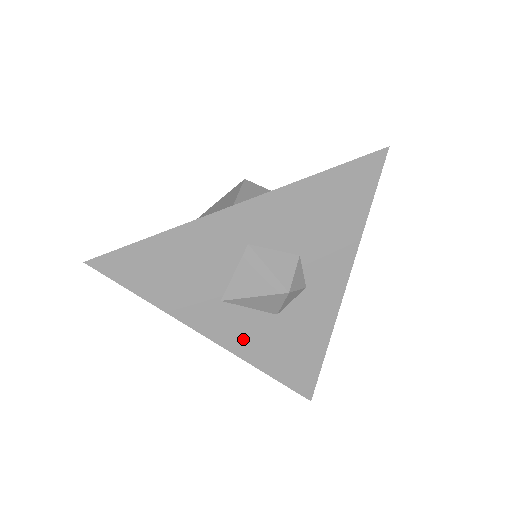
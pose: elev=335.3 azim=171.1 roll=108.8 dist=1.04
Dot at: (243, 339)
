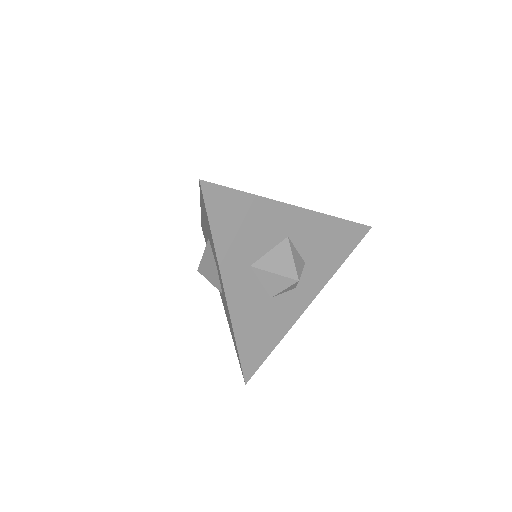
Dot at: (242, 305)
